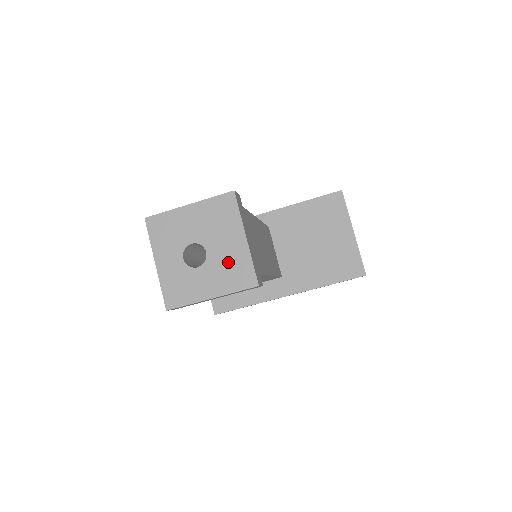
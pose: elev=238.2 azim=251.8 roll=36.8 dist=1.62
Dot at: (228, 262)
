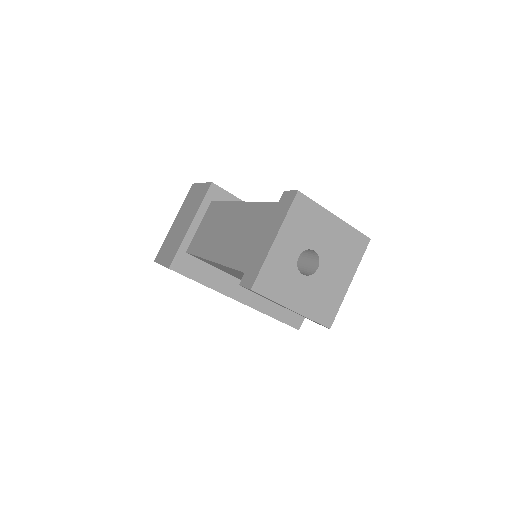
Dot at: (326, 291)
